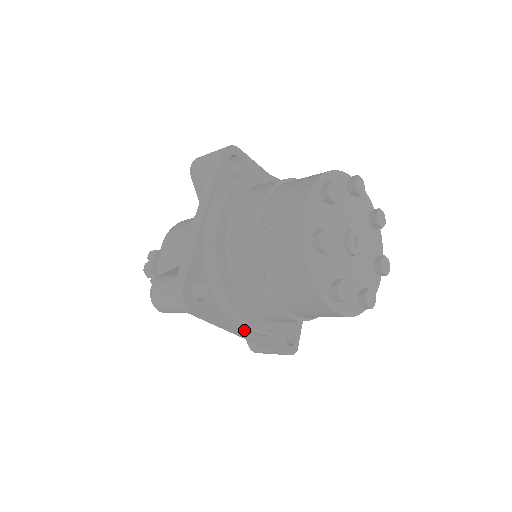
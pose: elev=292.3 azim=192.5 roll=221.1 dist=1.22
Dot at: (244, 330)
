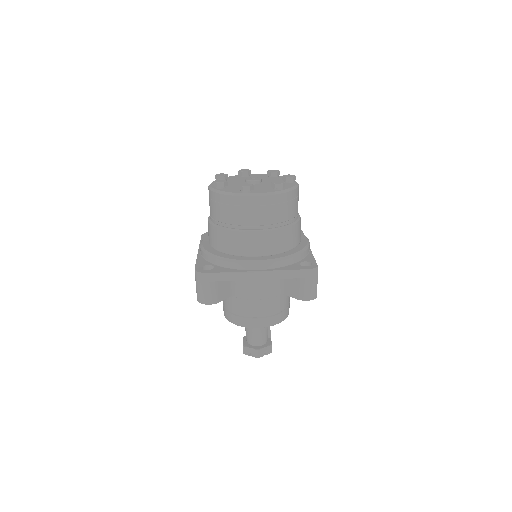
Dot at: (255, 270)
